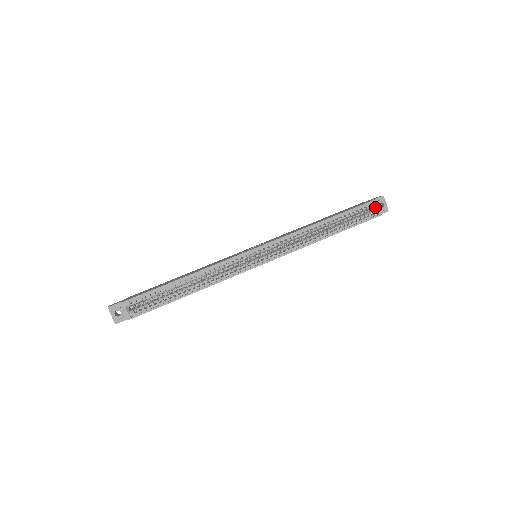
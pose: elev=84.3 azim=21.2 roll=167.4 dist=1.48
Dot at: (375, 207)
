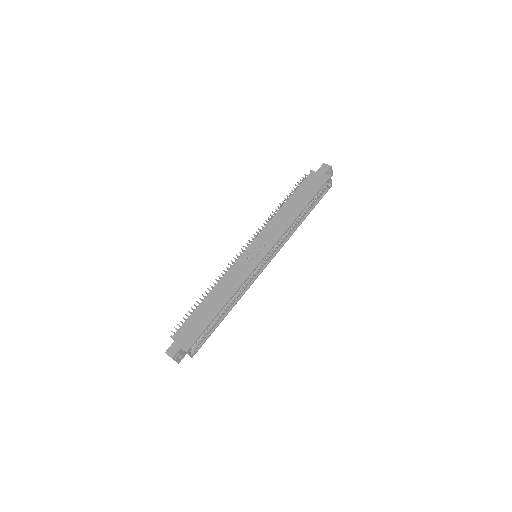
Dot at: (329, 181)
